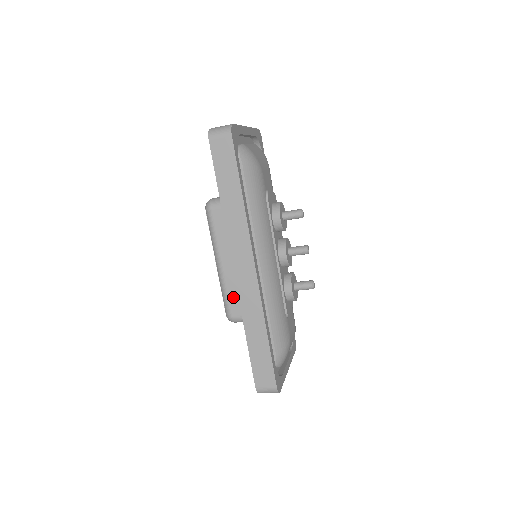
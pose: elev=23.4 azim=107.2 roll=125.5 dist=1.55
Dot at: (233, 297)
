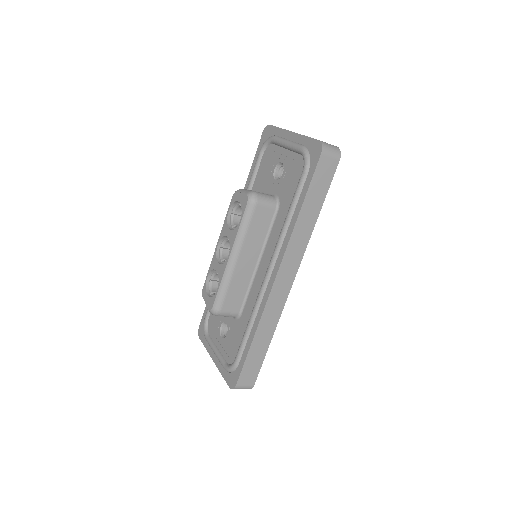
Dot at: (232, 293)
